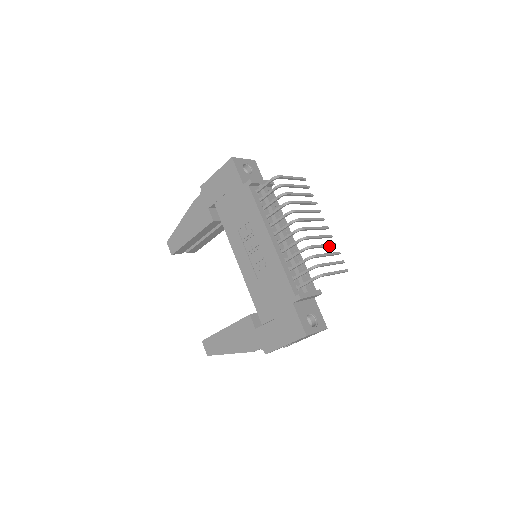
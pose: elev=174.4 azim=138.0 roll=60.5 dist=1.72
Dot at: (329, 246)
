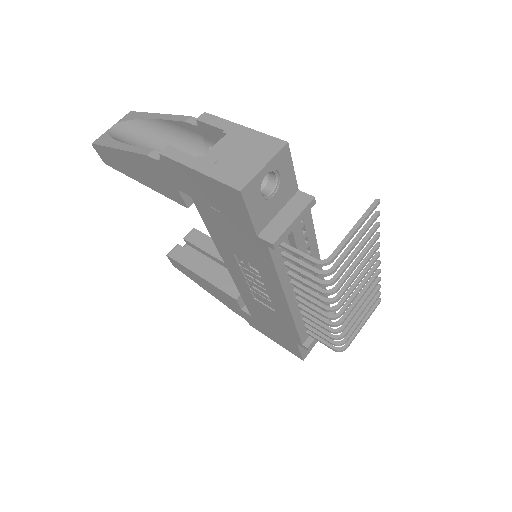
Dot at: (369, 291)
